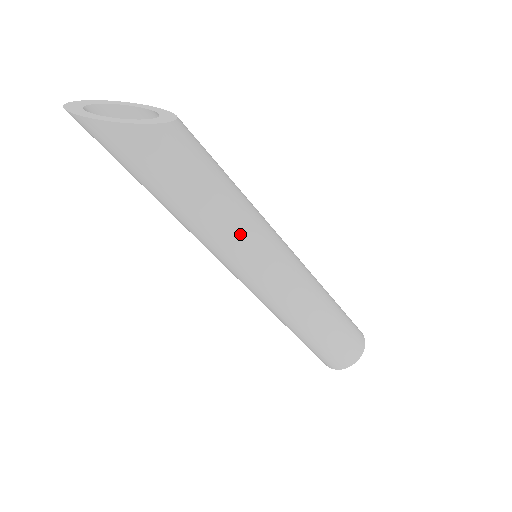
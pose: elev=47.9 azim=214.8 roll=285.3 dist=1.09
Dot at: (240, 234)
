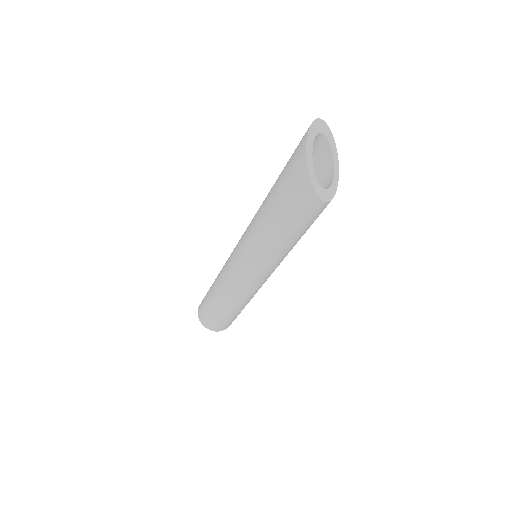
Dot at: (263, 254)
